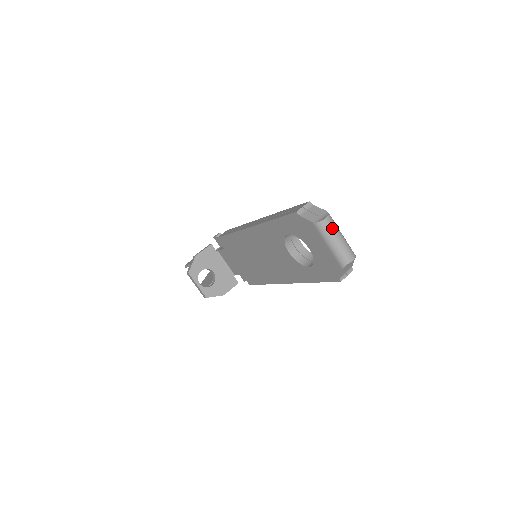
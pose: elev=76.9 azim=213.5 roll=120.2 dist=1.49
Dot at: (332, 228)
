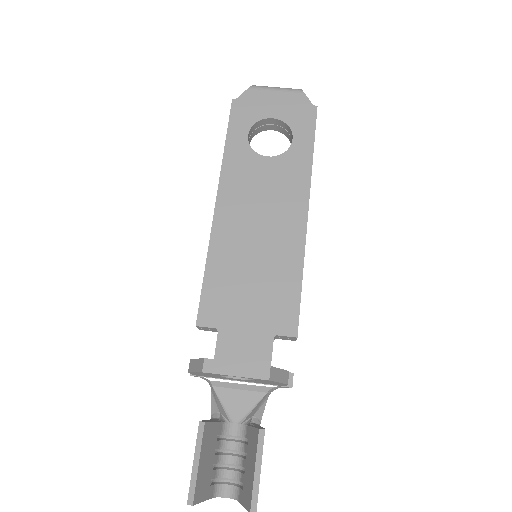
Dot at: occluded
